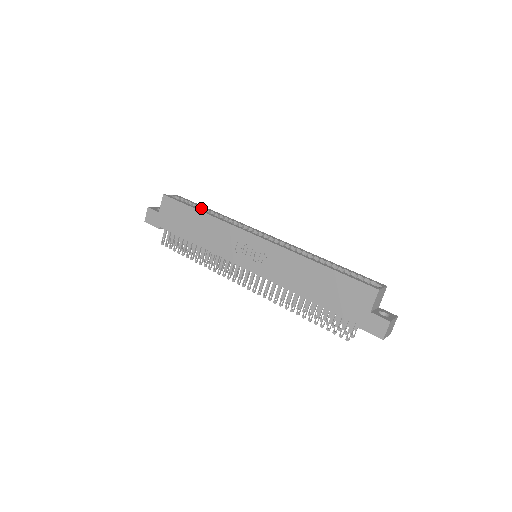
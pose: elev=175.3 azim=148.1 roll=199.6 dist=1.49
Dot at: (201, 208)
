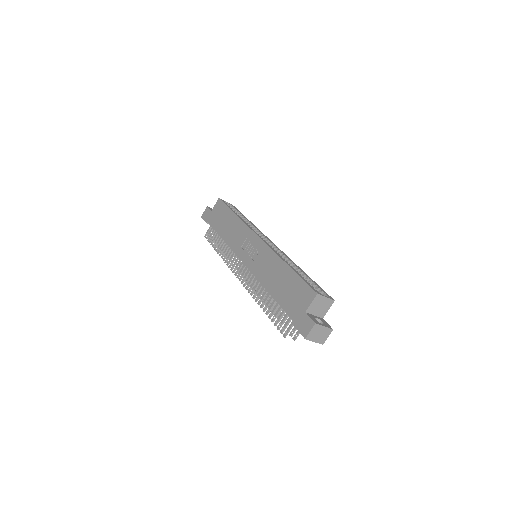
Dot at: (240, 215)
